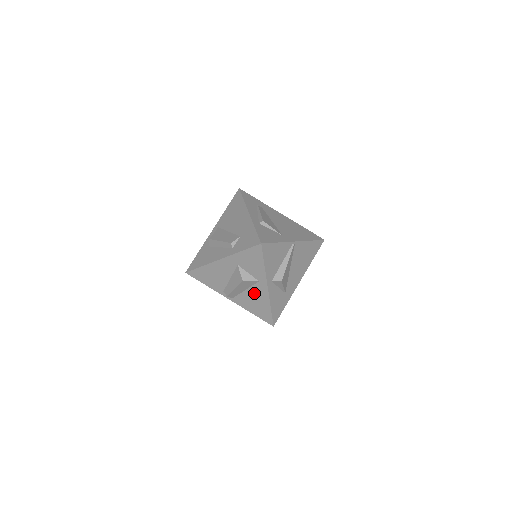
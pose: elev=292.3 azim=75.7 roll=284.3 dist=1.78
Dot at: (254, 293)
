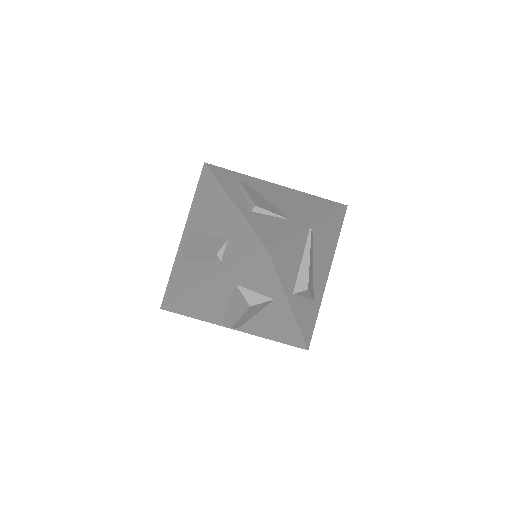
Dot at: (270, 316)
